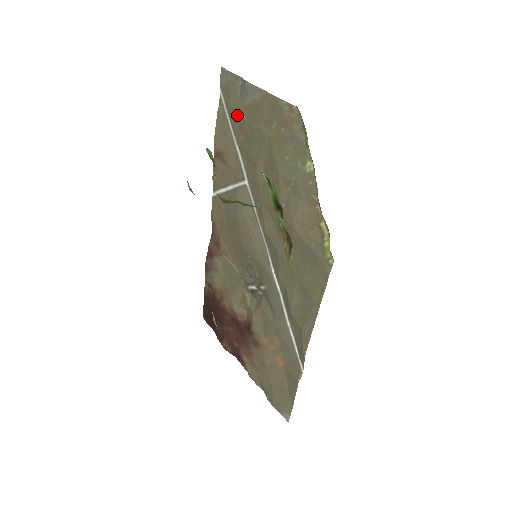
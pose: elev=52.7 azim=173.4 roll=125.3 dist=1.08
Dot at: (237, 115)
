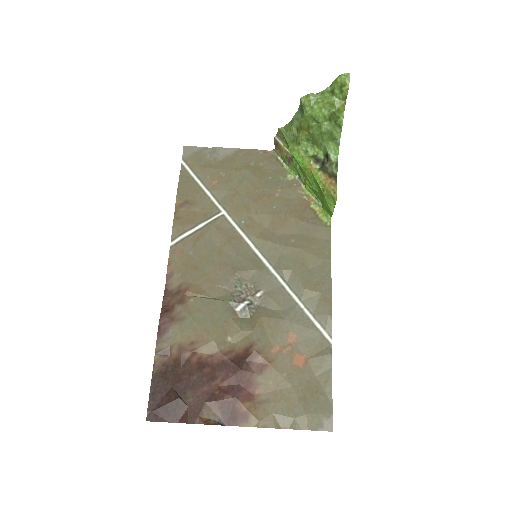
Dot at: (208, 170)
